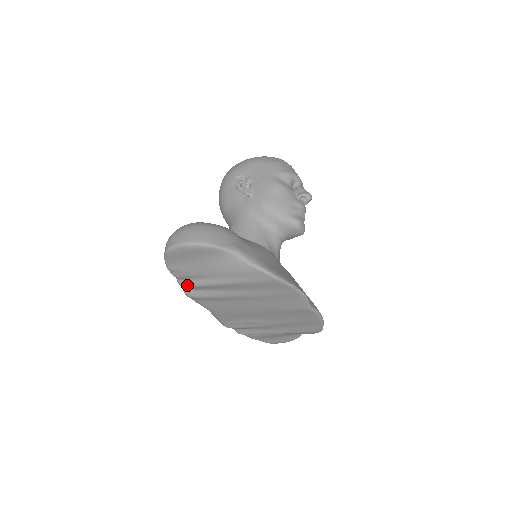
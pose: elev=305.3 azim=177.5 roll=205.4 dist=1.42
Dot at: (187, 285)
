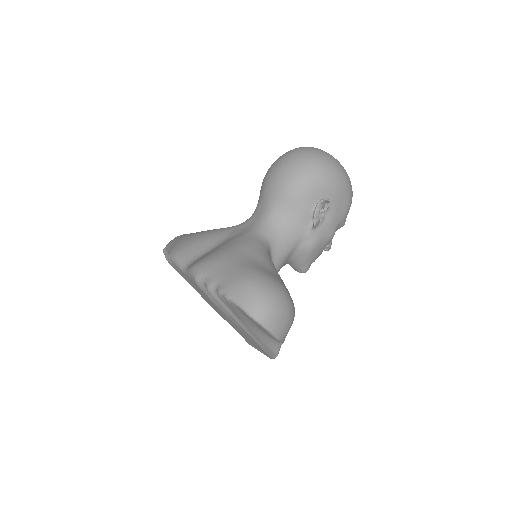
Dot at: (215, 298)
